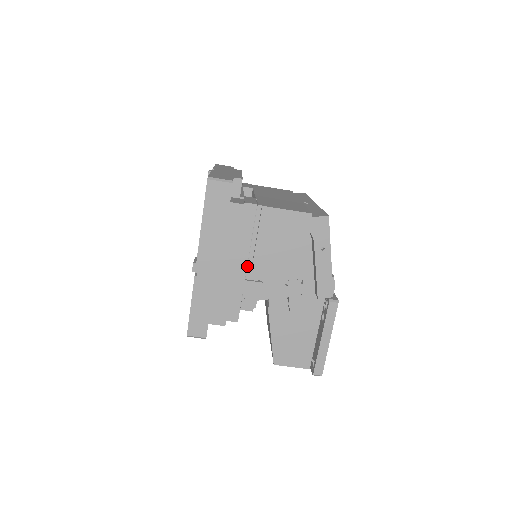
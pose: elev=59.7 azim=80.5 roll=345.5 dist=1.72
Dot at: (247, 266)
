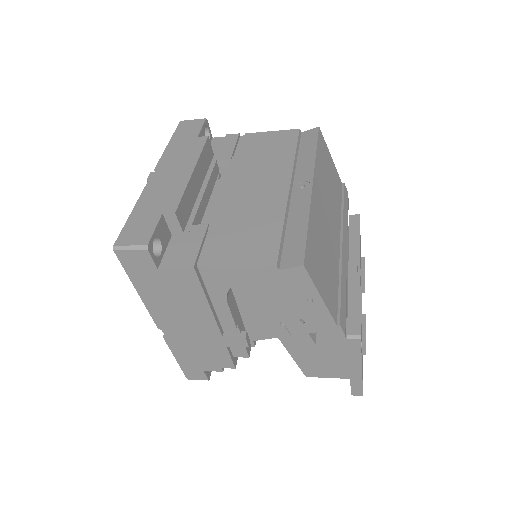
Dot at: (219, 322)
